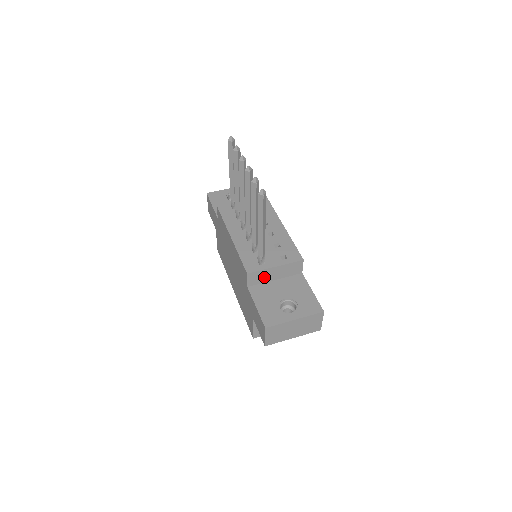
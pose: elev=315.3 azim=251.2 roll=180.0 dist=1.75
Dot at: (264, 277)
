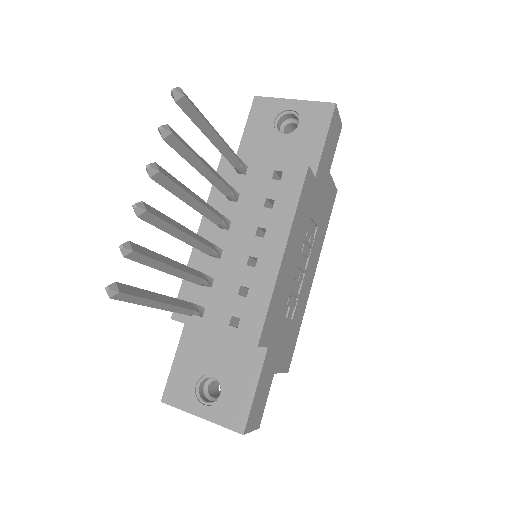
Dot at: occluded
